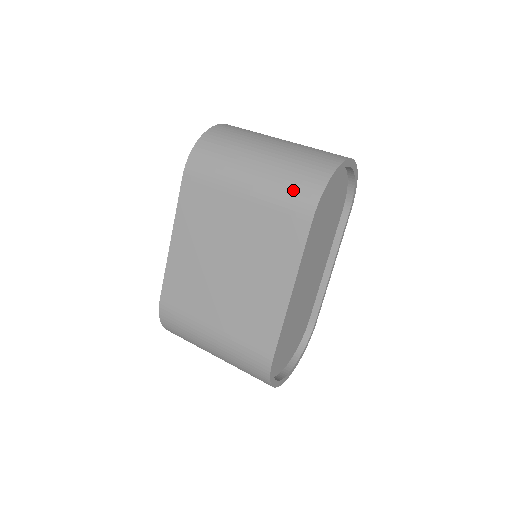
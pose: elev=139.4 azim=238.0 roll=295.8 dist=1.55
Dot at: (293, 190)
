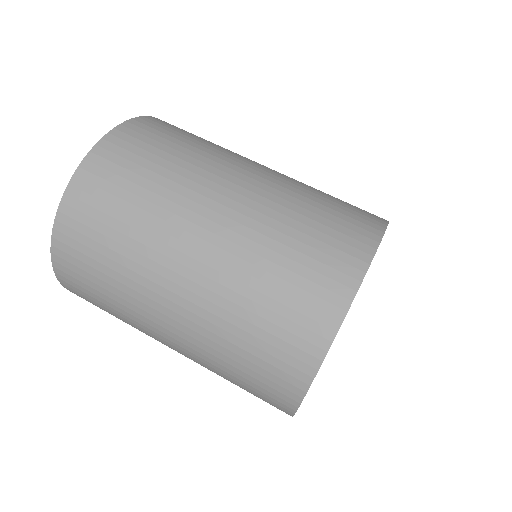
Dot at: occluded
